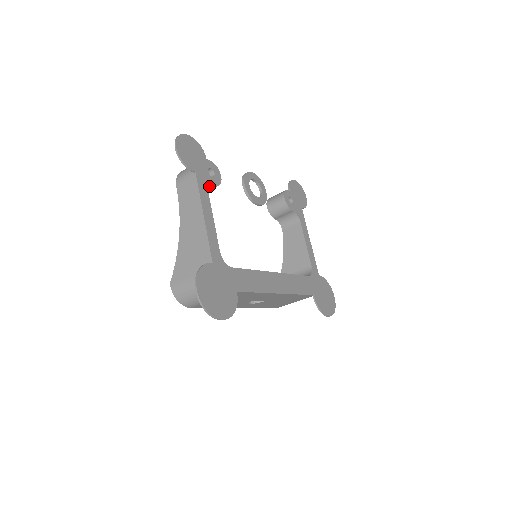
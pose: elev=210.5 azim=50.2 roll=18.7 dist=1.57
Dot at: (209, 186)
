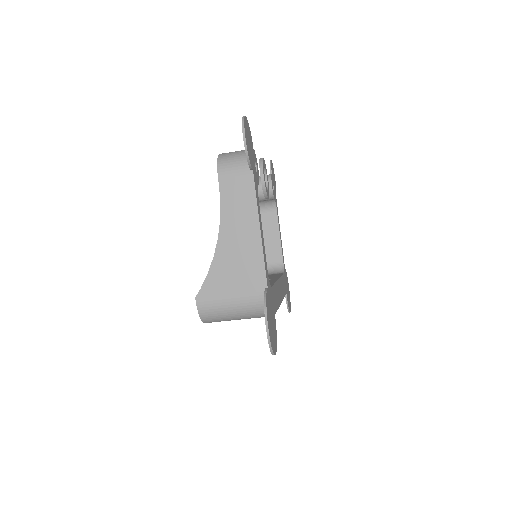
Dot at: (257, 186)
